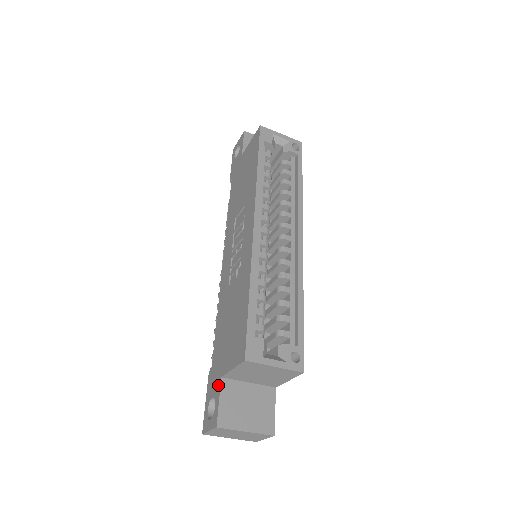
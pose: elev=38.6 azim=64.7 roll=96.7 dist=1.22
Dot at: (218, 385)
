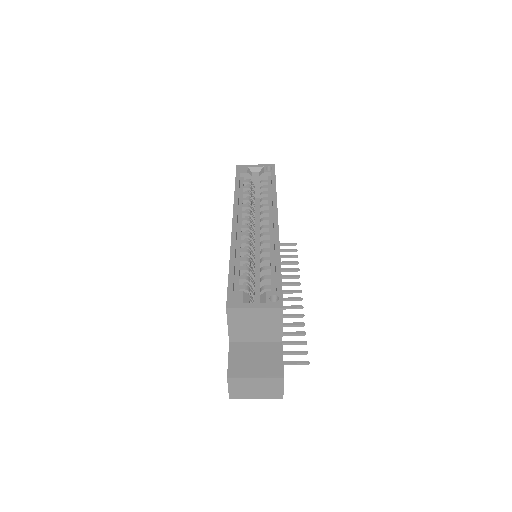
Dot at: (229, 350)
